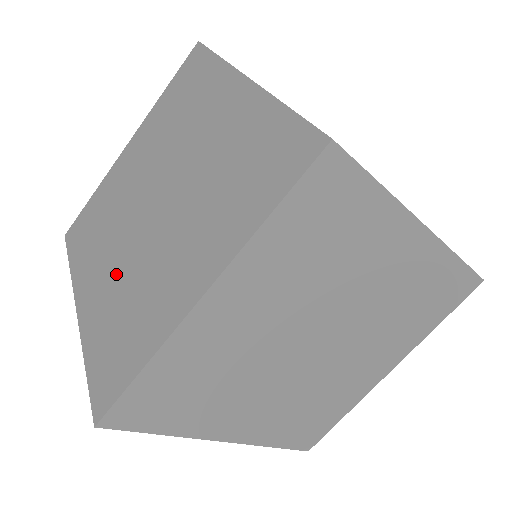
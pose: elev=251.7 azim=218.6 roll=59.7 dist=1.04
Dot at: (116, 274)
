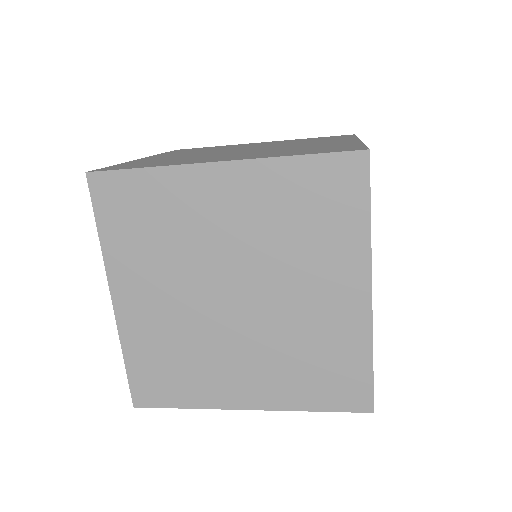
Dot at: (172, 318)
